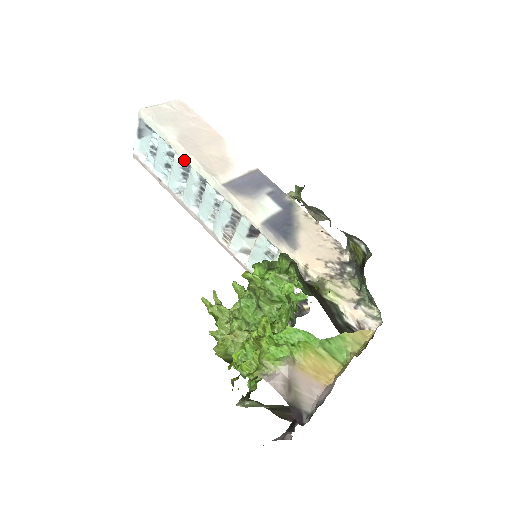
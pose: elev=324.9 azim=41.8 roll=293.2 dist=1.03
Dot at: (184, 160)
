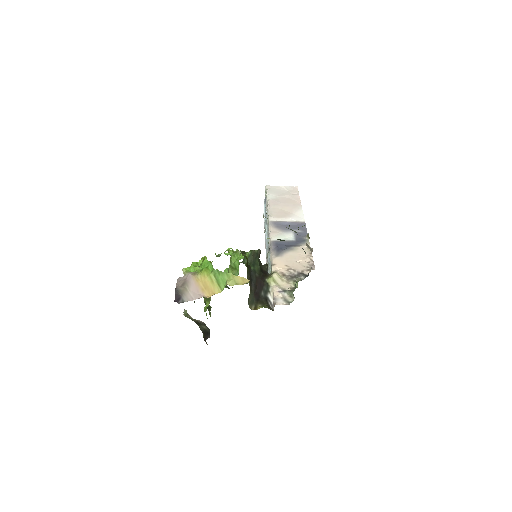
Dot at: occluded
